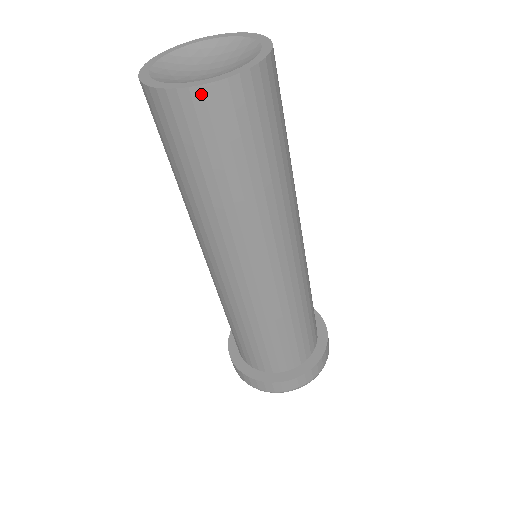
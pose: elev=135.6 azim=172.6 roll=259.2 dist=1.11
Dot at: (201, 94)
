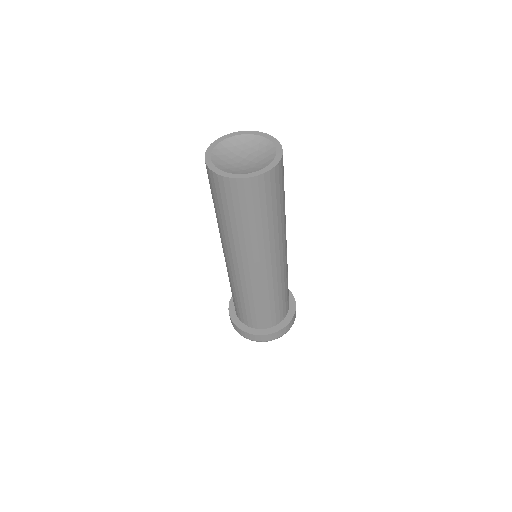
Dot at: (222, 179)
